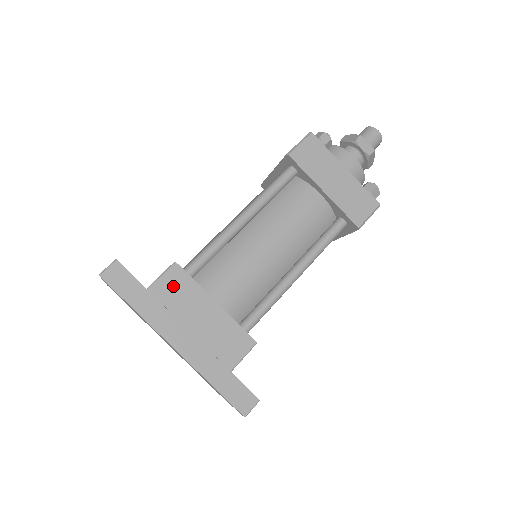
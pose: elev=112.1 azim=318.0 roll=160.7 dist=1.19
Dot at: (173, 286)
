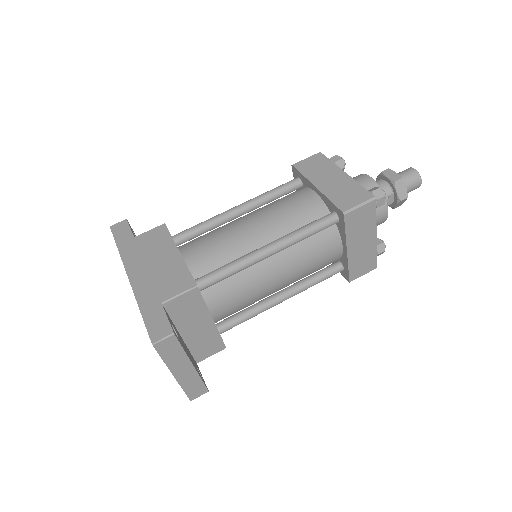
Dot at: (153, 237)
